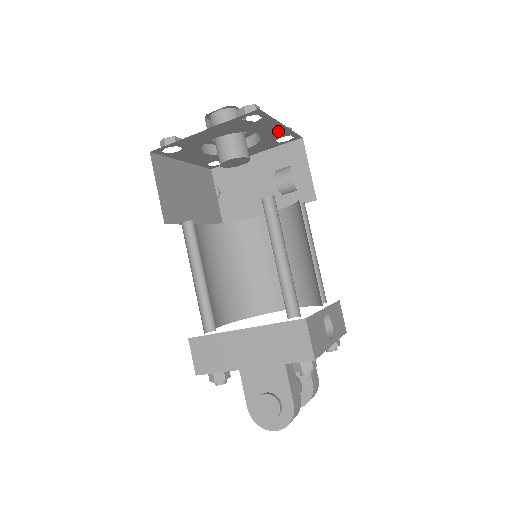
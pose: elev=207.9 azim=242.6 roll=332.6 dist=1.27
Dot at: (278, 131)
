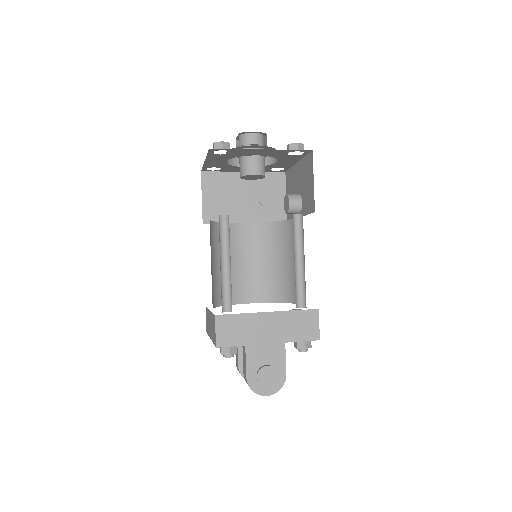
Dot at: (286, 164)
